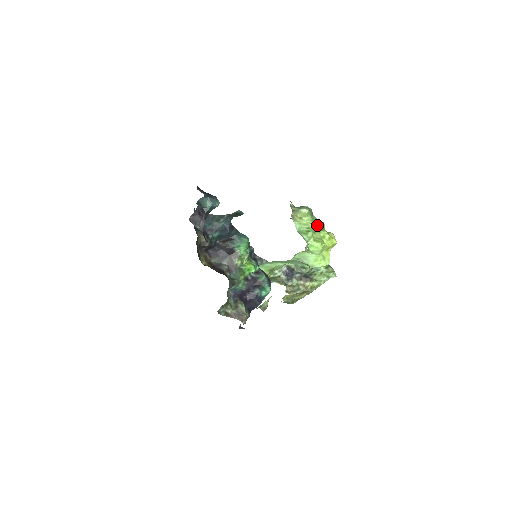
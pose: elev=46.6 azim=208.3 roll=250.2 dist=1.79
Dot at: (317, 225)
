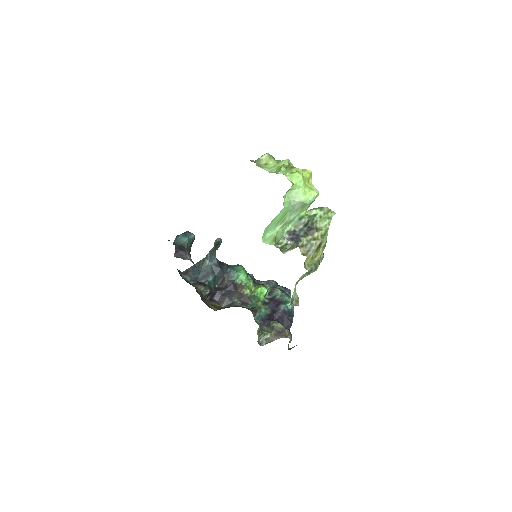
Dot at: (284, 163)
